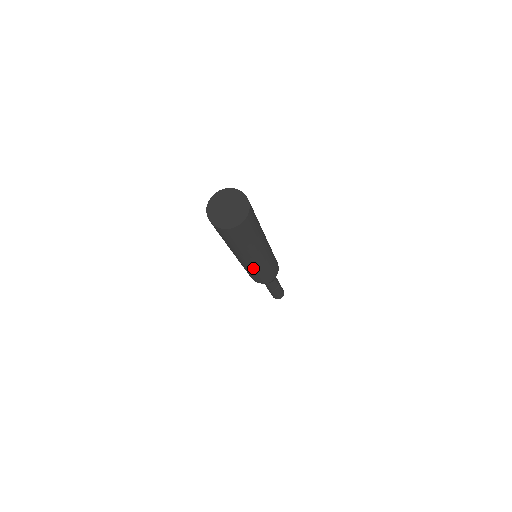
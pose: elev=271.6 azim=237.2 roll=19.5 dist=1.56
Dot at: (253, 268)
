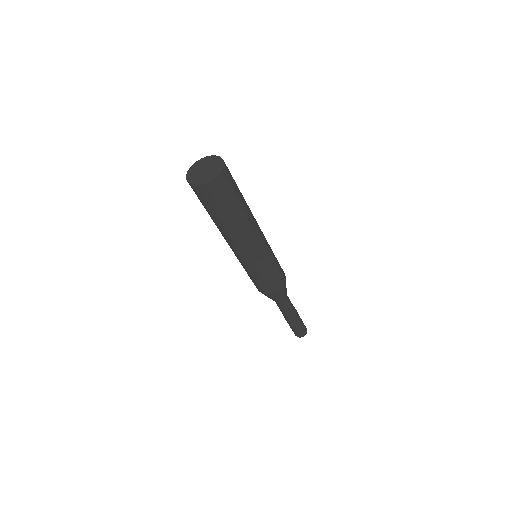
Dot at: (249, 262)
